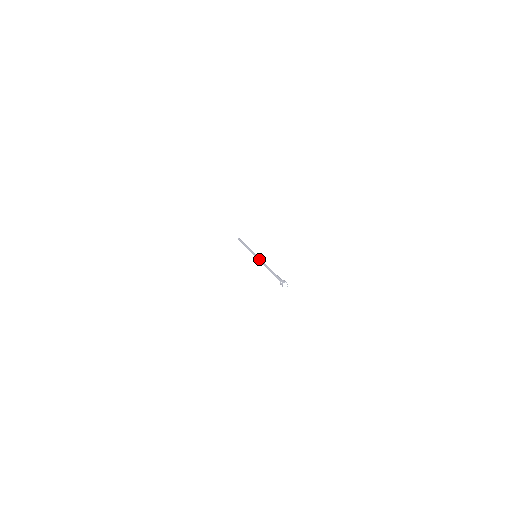
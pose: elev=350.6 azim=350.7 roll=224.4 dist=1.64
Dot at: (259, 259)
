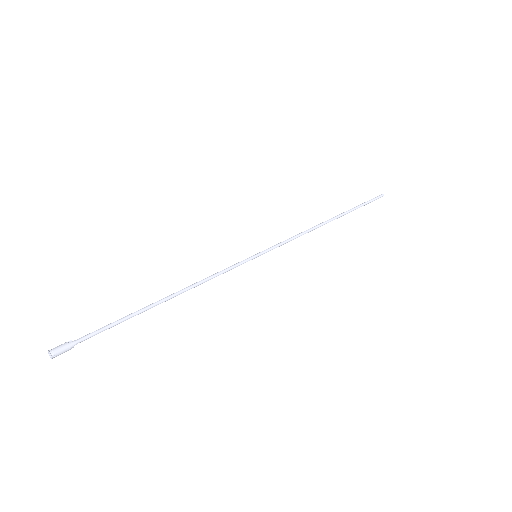
Dot at: occluded
